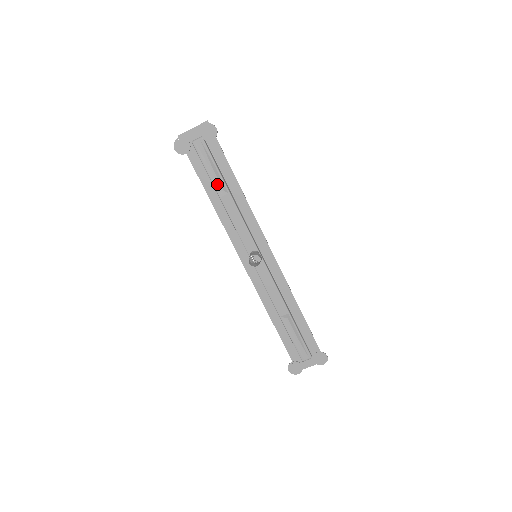
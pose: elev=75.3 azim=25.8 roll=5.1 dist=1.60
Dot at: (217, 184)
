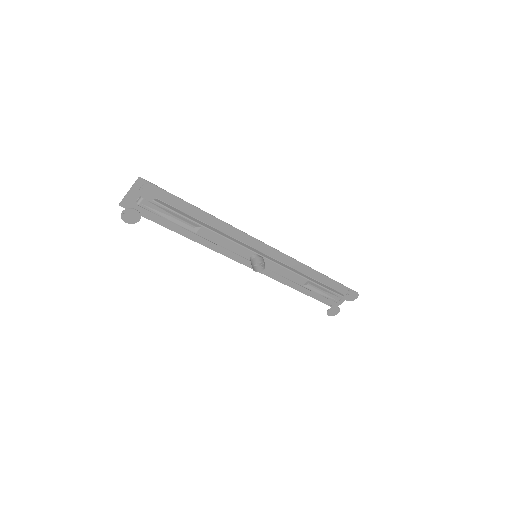
Dot at: (185, 225)
